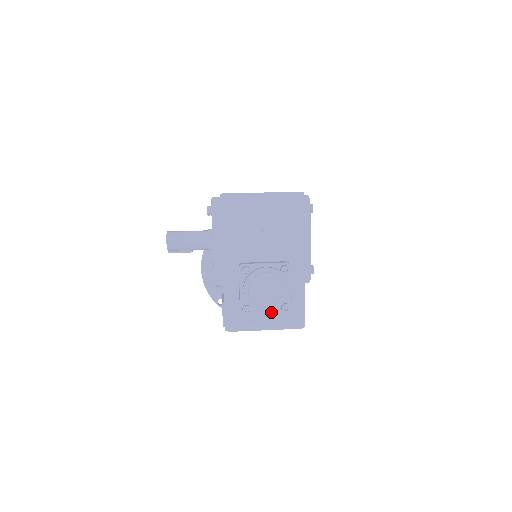
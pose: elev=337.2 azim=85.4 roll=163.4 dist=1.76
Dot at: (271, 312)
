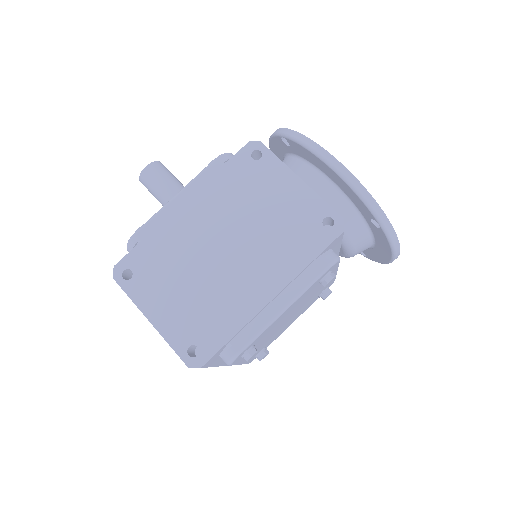
Dot at: occluded
